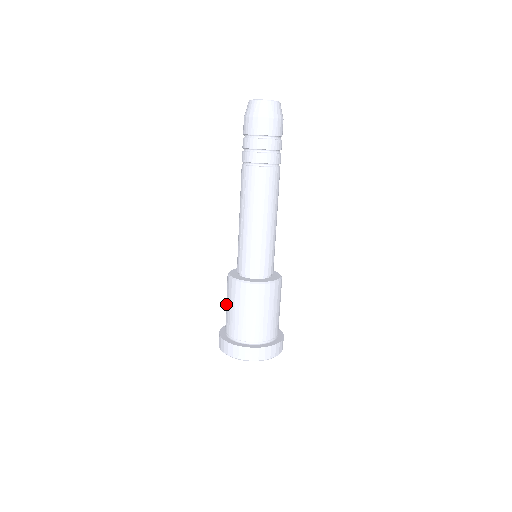
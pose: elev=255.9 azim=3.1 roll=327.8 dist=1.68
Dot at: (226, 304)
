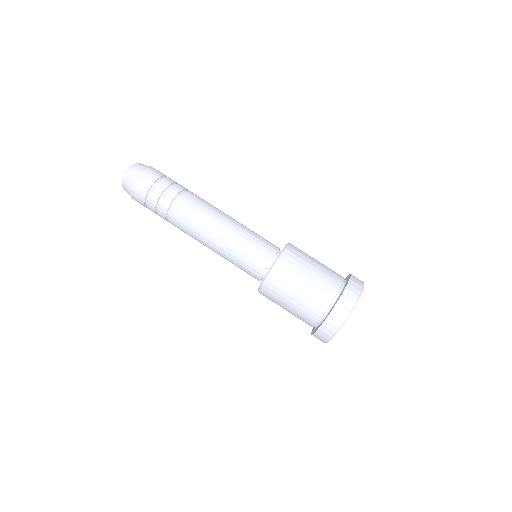
Dot at: occluded
